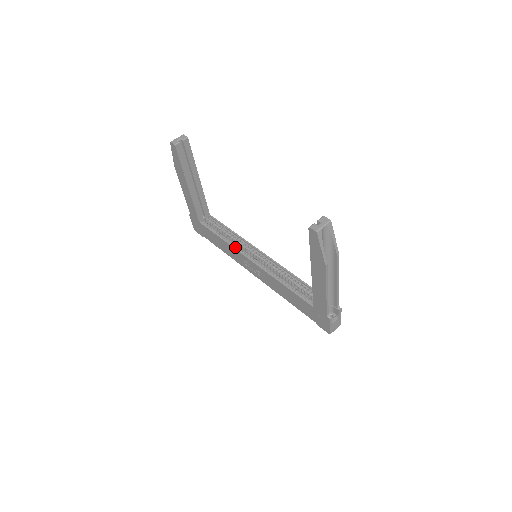
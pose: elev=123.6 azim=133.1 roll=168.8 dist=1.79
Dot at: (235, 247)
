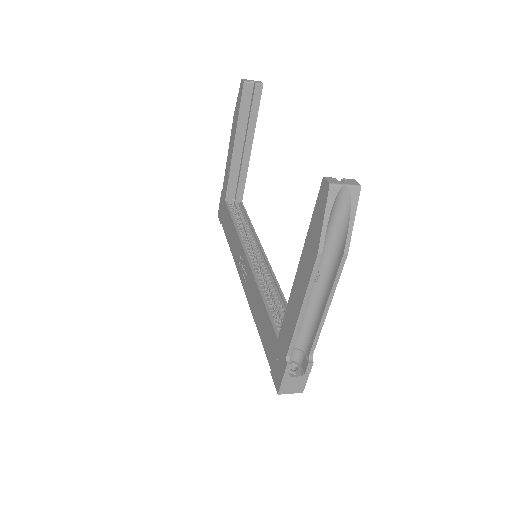
Dot at: occluded
